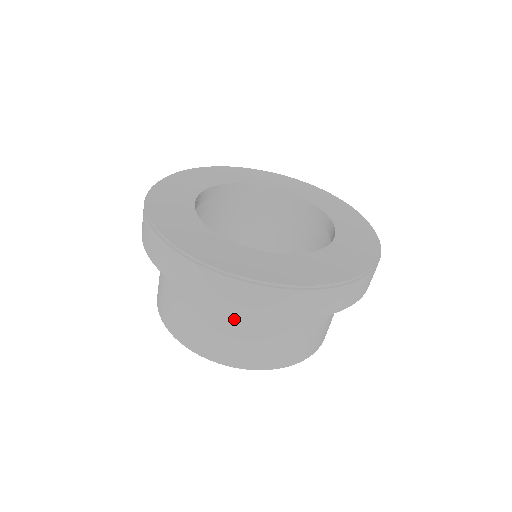
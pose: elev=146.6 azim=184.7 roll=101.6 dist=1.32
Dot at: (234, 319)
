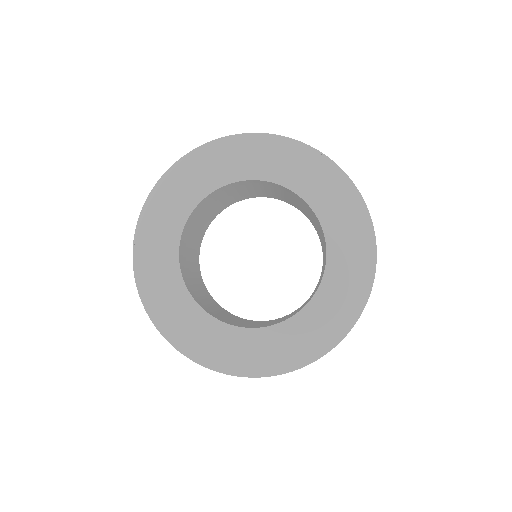
Dot at: occluded
